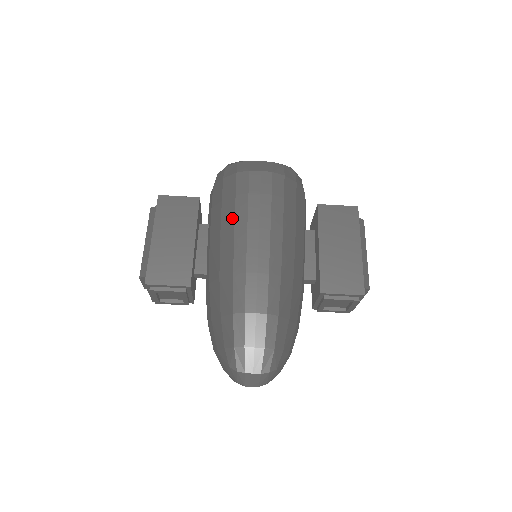
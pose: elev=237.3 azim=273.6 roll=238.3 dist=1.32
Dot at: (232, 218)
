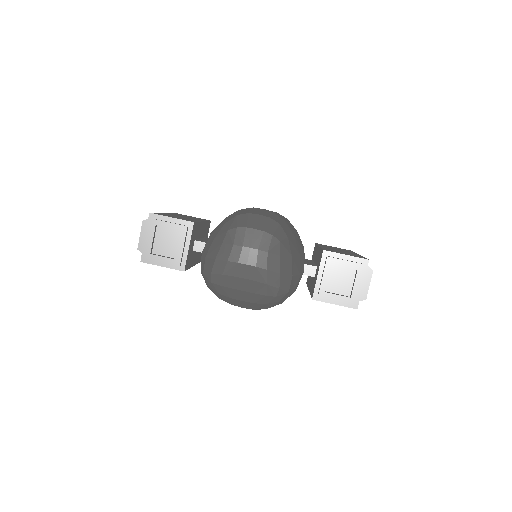
Dot at: occluded
